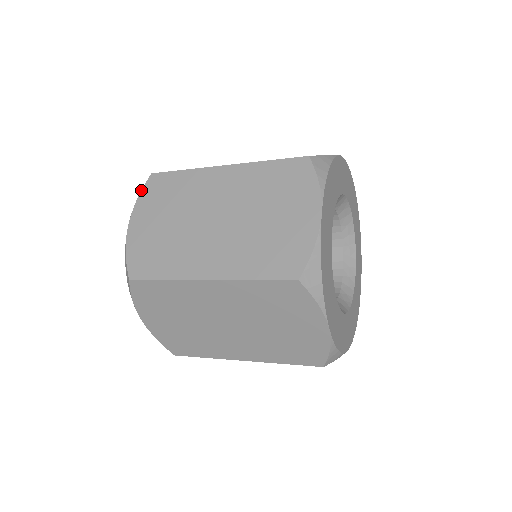
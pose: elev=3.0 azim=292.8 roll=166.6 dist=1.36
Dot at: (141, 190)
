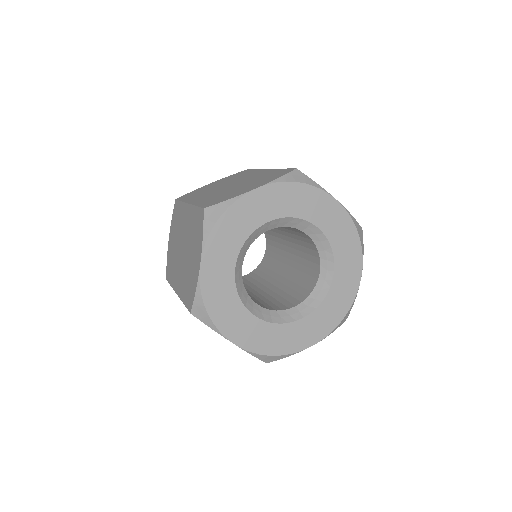
Dot at: (173, 212)
